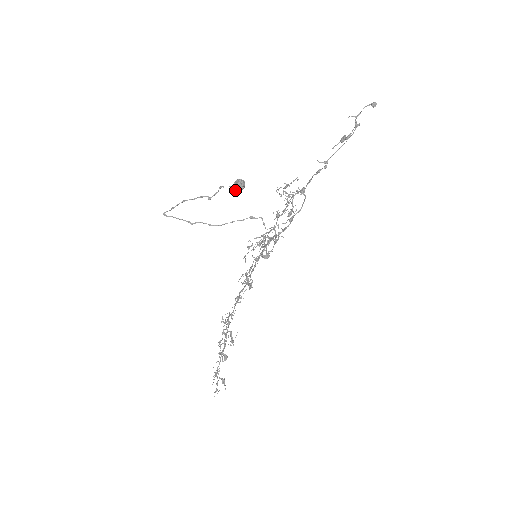
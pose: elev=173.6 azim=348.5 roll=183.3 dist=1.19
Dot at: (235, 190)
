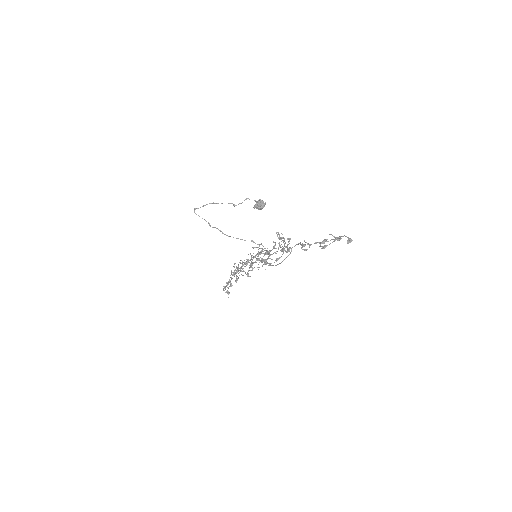
Dot at: occluded
